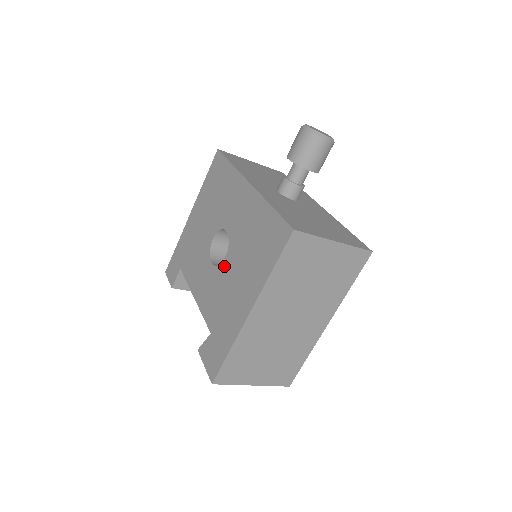
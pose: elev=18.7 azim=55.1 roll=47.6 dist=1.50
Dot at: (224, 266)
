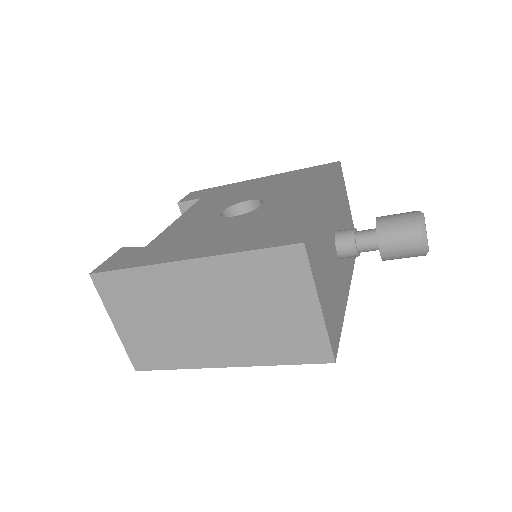
Dot at: (224, 220)
